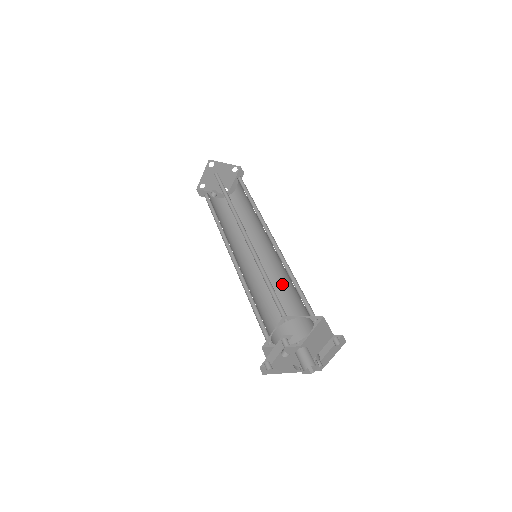
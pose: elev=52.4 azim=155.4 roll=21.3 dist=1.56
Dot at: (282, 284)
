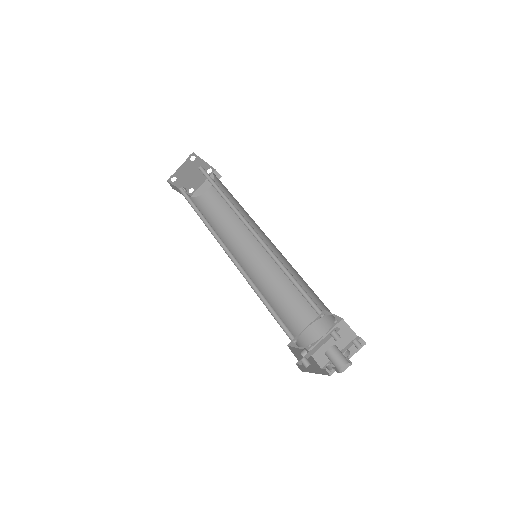
Dot at: (282, 288)
